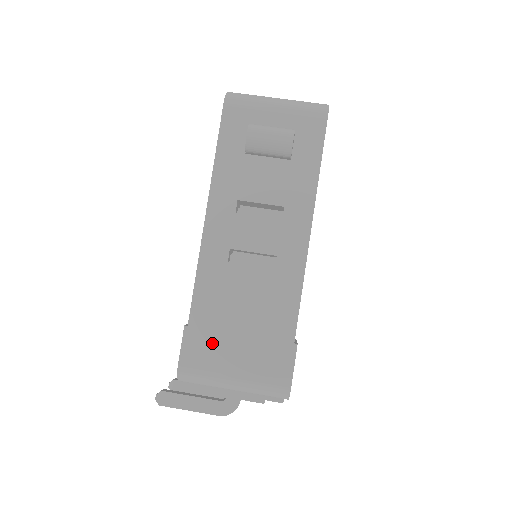
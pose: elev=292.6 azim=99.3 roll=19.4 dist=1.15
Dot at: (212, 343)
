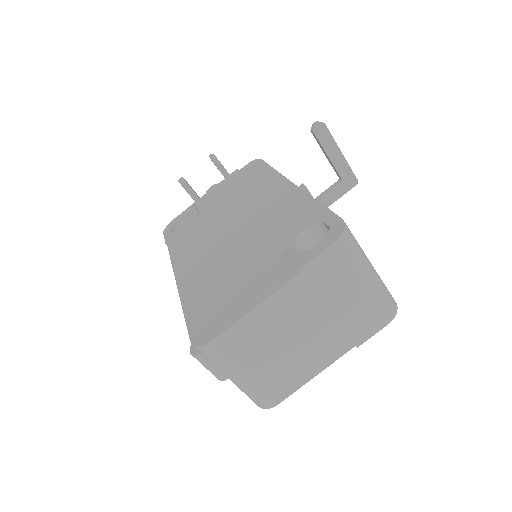
Dot at: occluded
